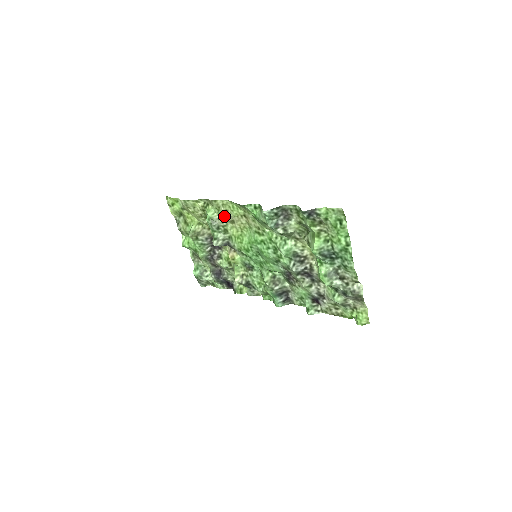
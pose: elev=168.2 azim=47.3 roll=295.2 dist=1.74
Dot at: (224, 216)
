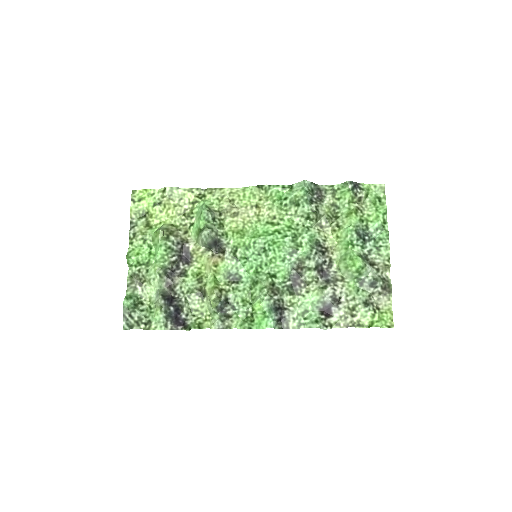
Dot at: (229, 204)
